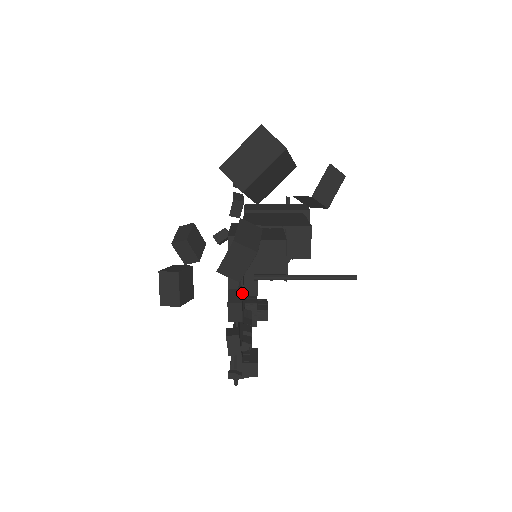
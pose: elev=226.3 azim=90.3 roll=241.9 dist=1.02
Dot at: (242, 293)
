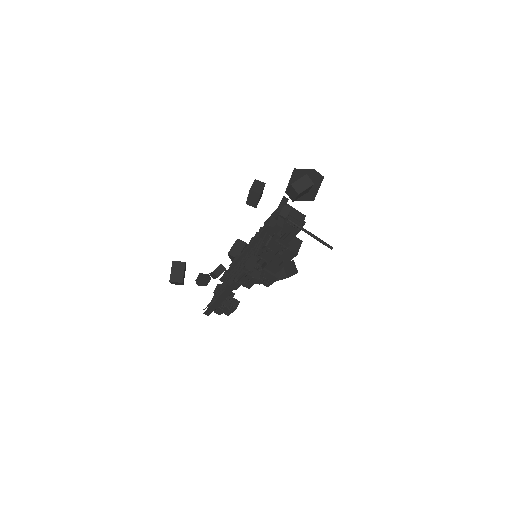
Dot at: occluded
